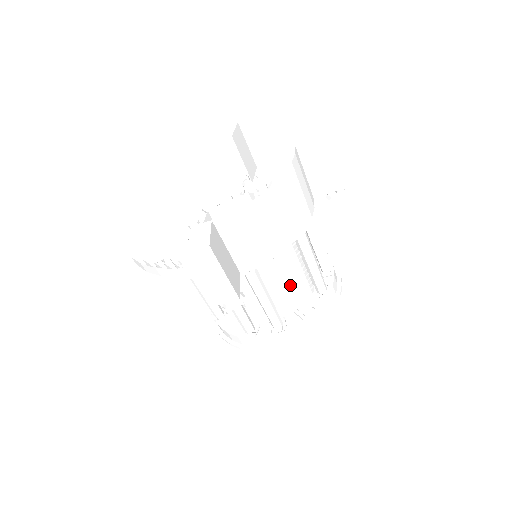
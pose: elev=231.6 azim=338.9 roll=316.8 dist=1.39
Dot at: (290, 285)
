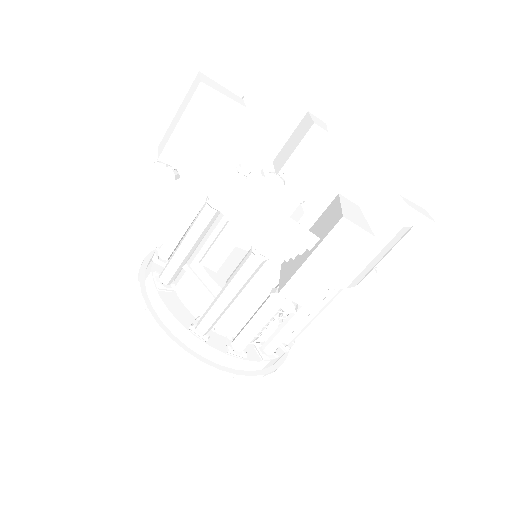
Dot at: (298, 320)
